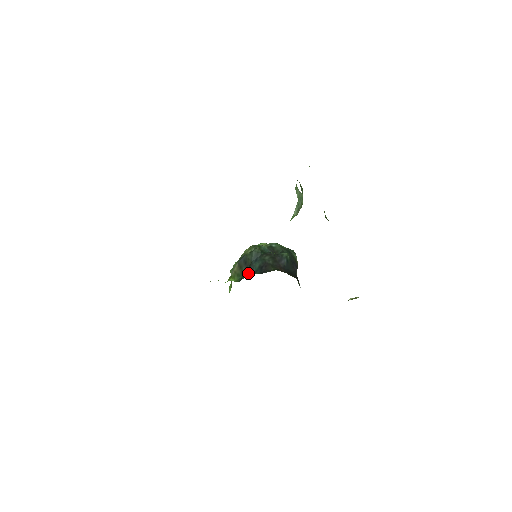
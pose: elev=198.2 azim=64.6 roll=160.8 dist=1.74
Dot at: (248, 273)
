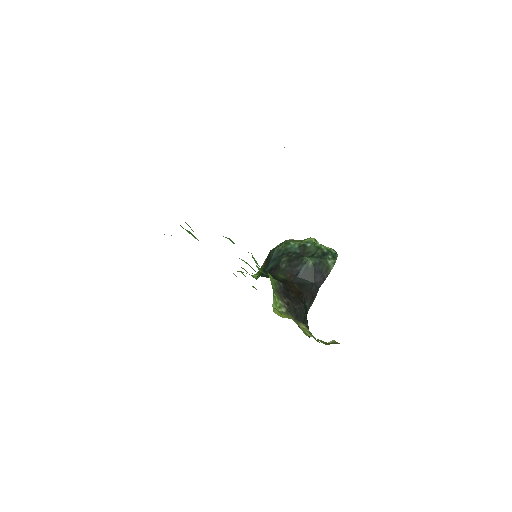
Dot at: occluded
